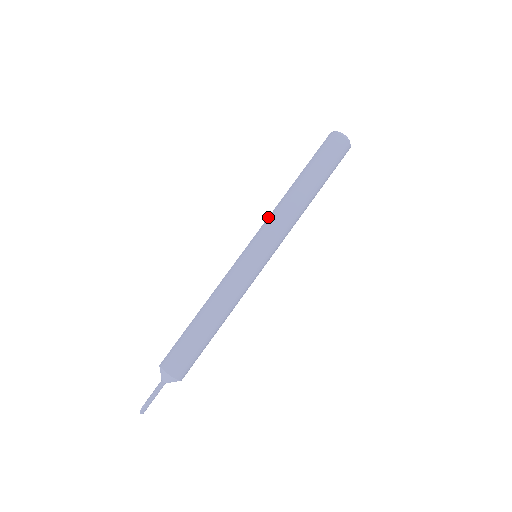
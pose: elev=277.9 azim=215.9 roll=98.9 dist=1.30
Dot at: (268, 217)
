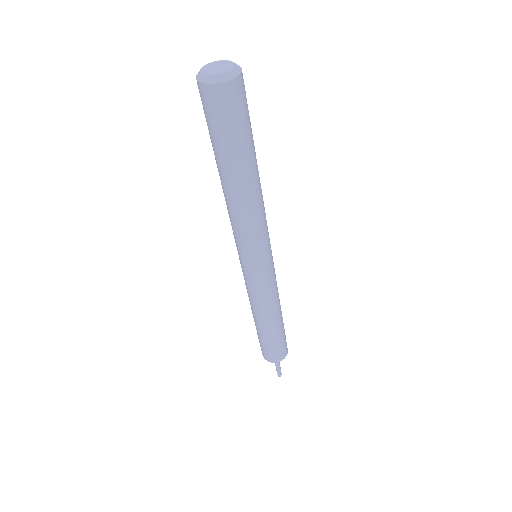
Dot at: (230, 221)
